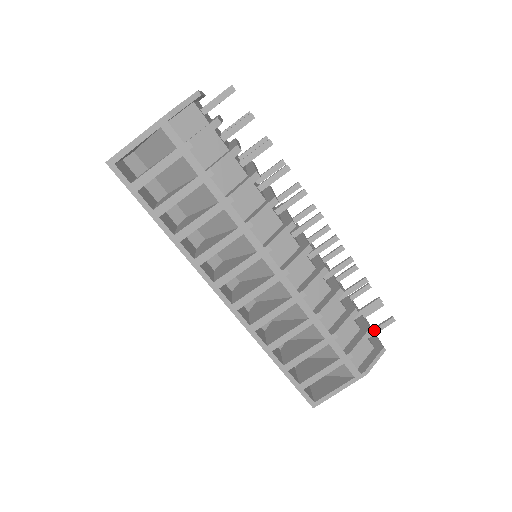
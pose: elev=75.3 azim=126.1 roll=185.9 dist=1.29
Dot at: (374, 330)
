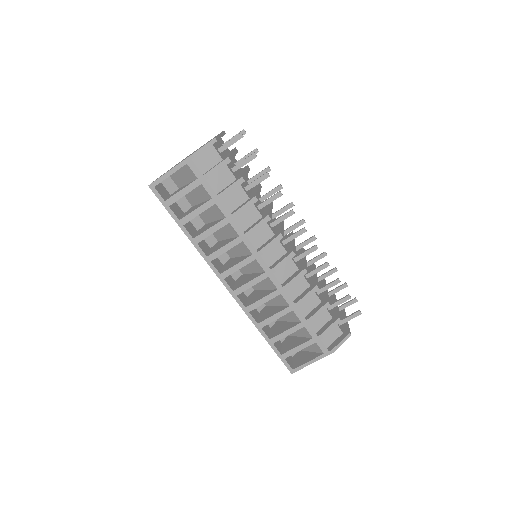
Dot at: (344, 319)
